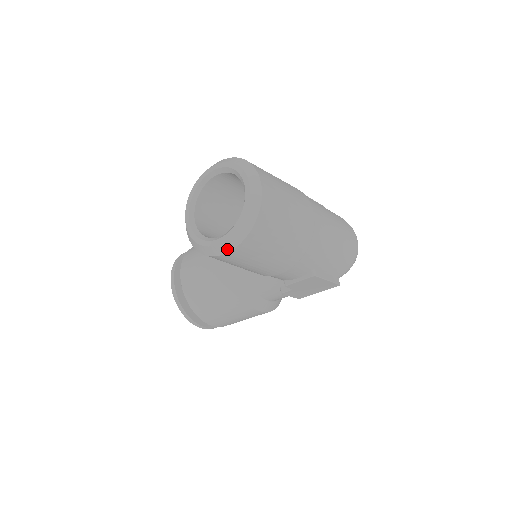
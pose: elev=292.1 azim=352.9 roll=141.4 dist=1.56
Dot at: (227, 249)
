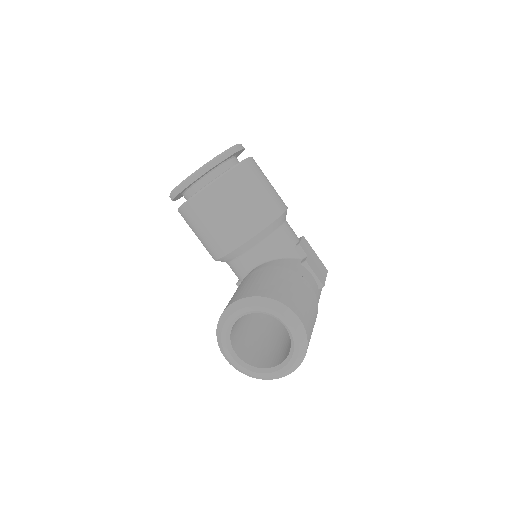
Dot at: (229, 362)
